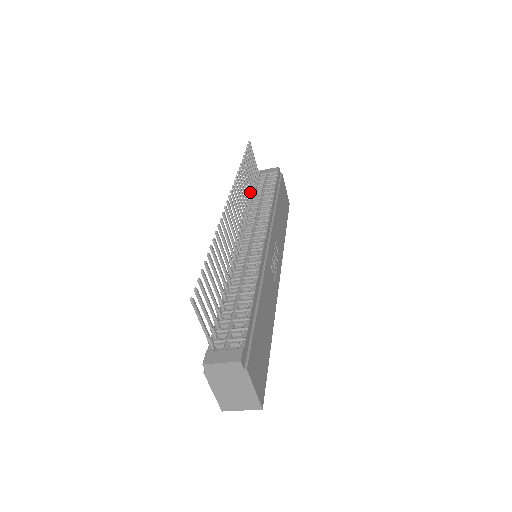
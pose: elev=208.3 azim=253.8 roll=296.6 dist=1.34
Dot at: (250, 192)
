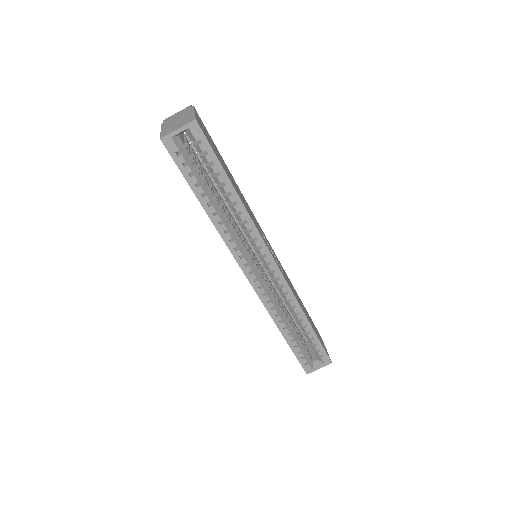
Dot at: occluded
